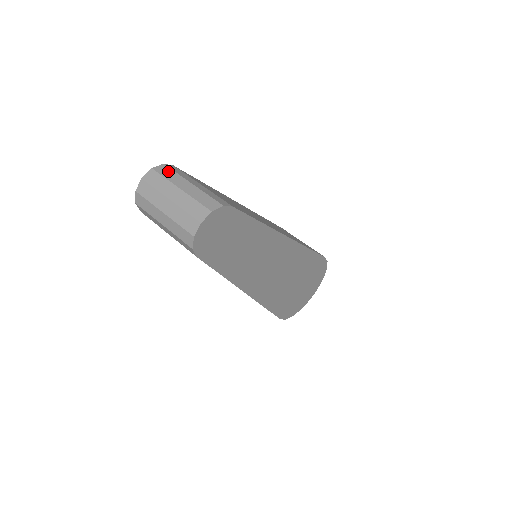
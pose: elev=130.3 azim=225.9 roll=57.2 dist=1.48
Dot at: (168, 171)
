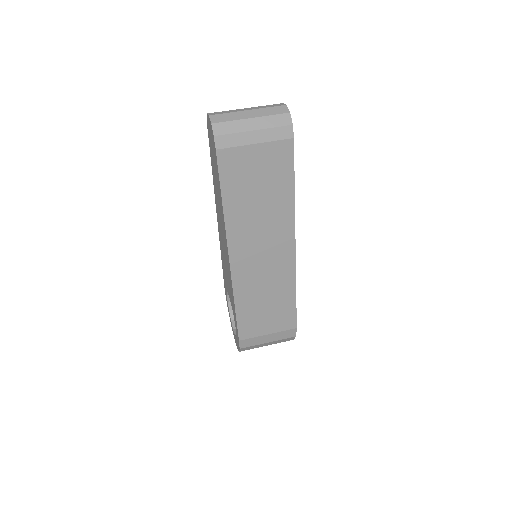
Dot at: occluded
